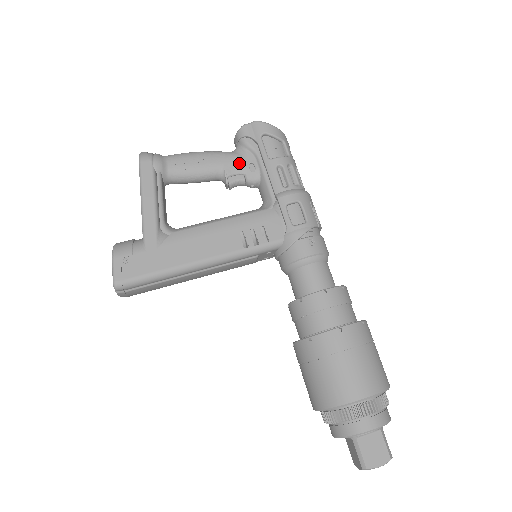
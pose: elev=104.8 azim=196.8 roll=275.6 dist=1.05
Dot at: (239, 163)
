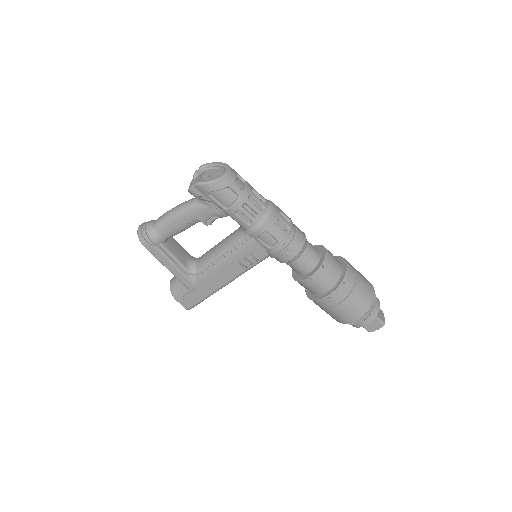
Dot at: (206, 212)
